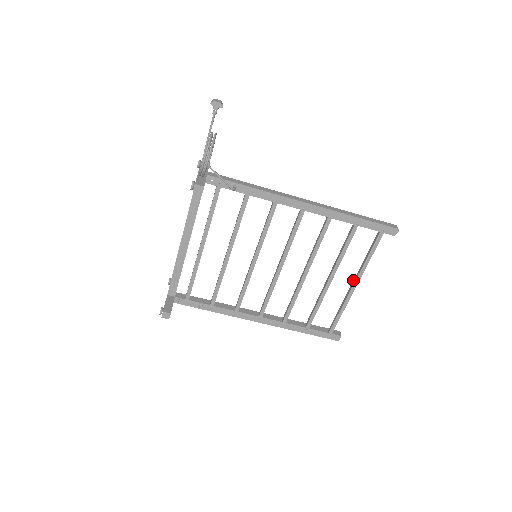
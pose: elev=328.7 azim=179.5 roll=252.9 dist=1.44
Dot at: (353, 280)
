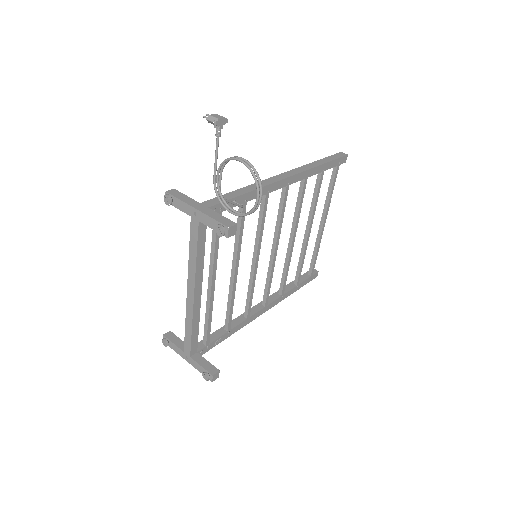
Dot at: occluded
